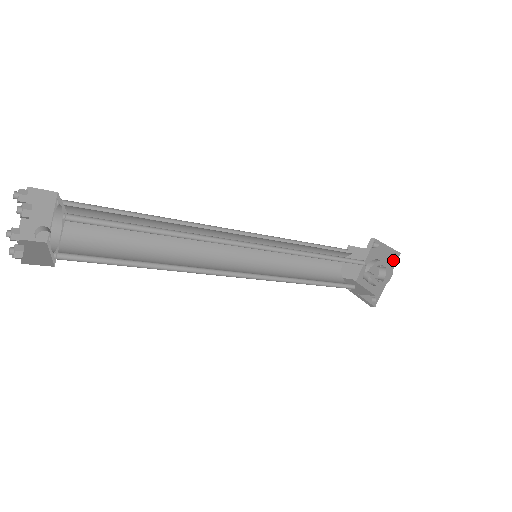
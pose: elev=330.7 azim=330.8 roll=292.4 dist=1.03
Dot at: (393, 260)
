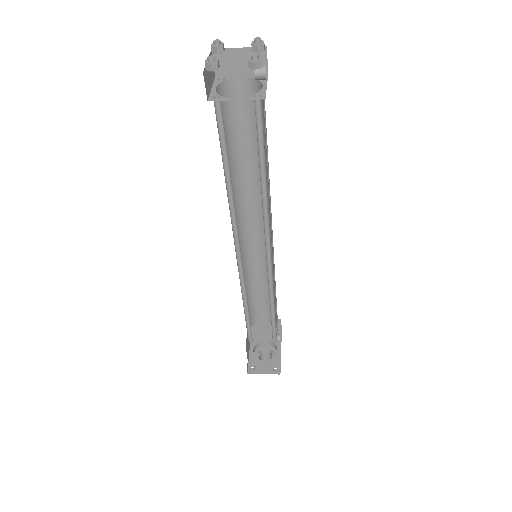
Dot at: occluded
